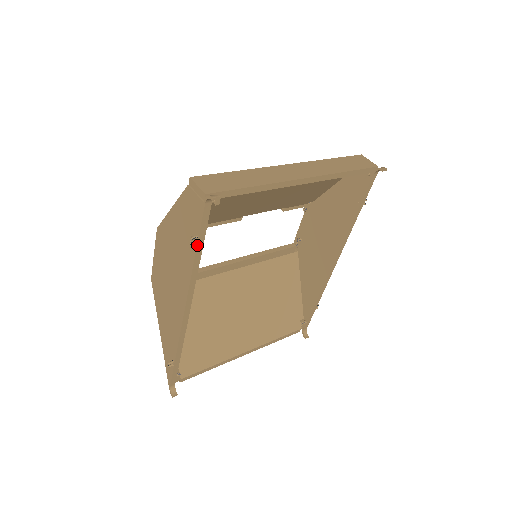
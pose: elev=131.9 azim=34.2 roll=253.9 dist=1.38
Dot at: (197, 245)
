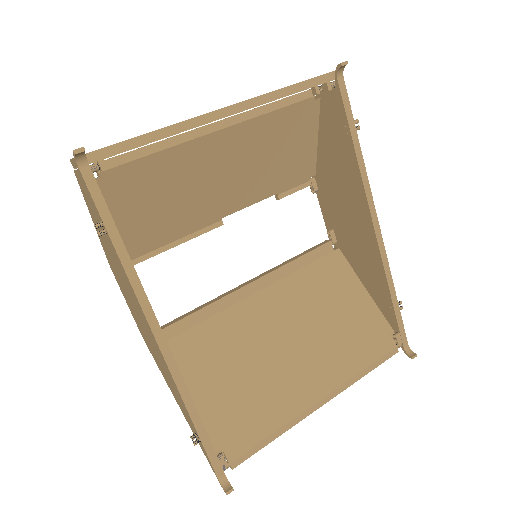
Dot at: (108, 234)
